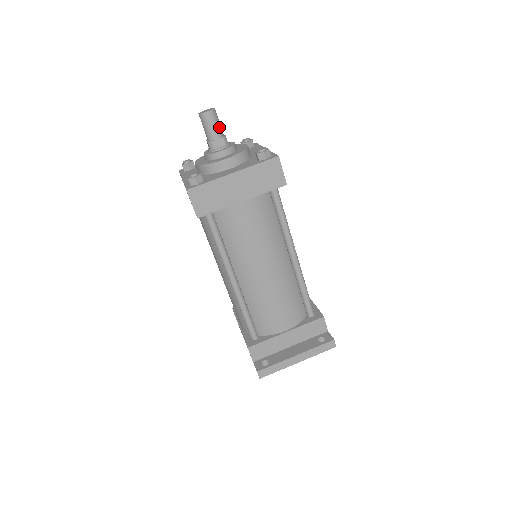
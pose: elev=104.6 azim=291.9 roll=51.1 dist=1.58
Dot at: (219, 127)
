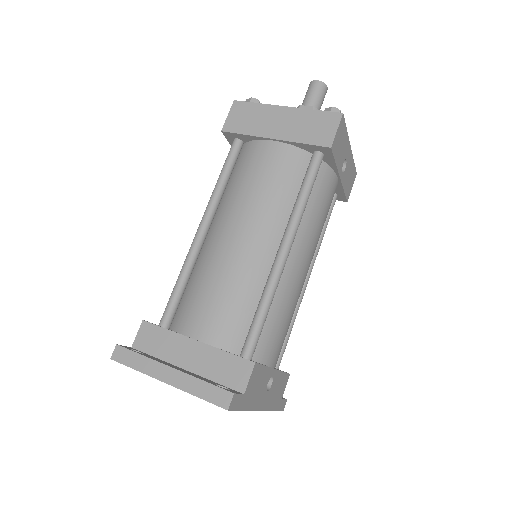
Dot at: (318, 100)
